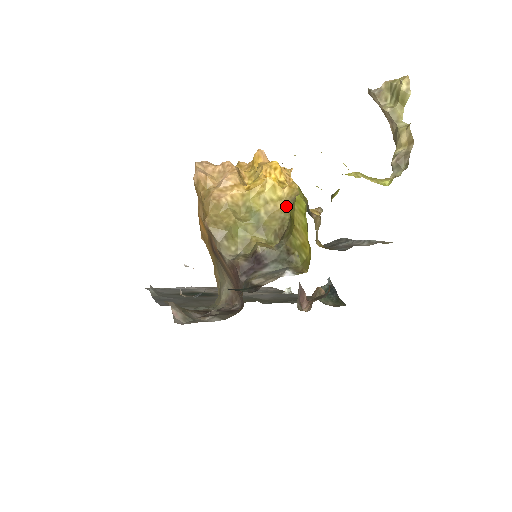
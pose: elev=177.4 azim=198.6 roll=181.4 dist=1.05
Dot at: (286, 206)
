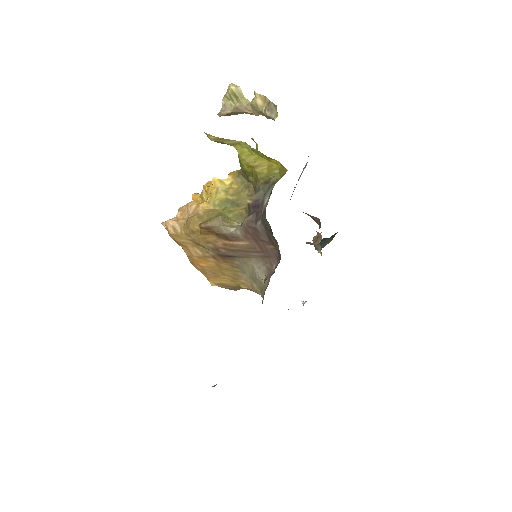
Dot at: (239, 182)
